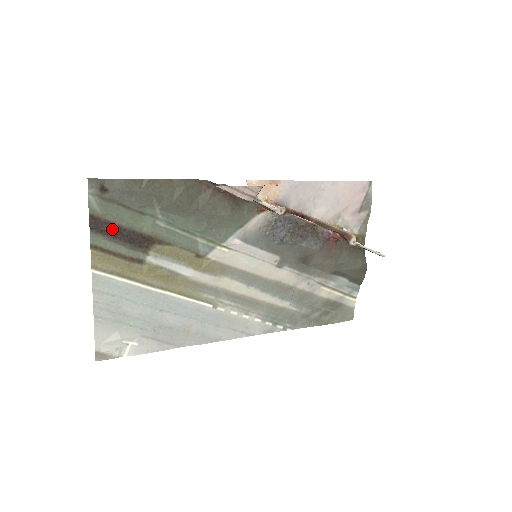
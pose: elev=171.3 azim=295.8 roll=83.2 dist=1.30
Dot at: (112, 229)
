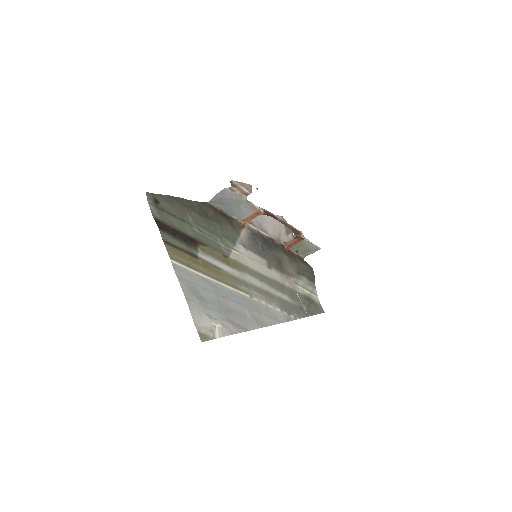
Dot at: (171, 230)
